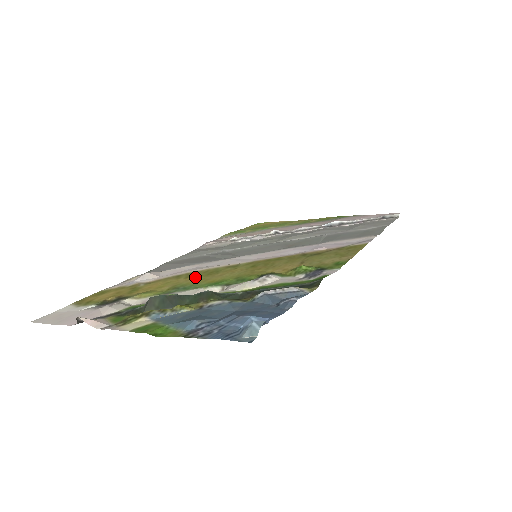
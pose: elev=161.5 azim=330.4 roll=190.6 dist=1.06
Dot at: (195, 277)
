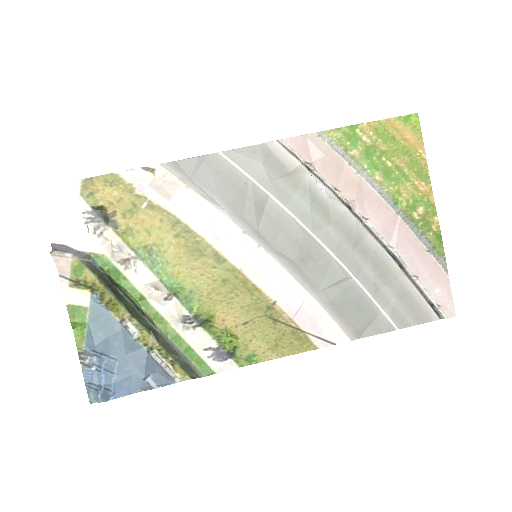
Dot at: (180, 245)
